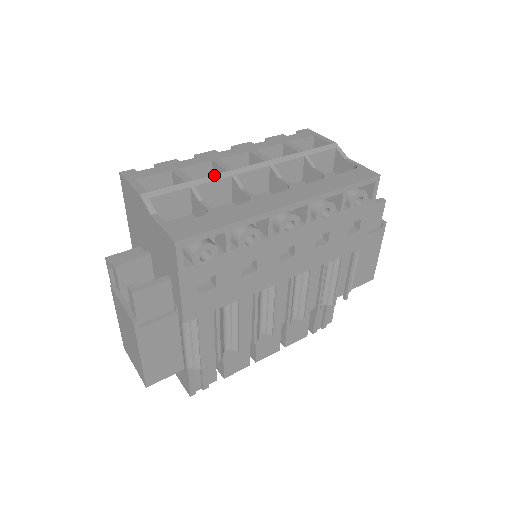
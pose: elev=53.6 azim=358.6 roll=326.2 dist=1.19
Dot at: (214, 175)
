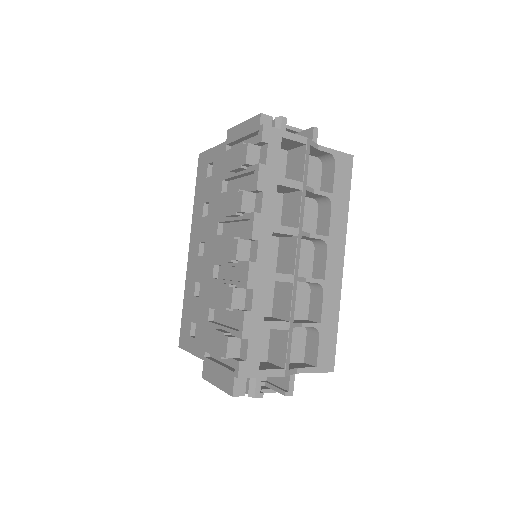
Dot at: (293, 298)
